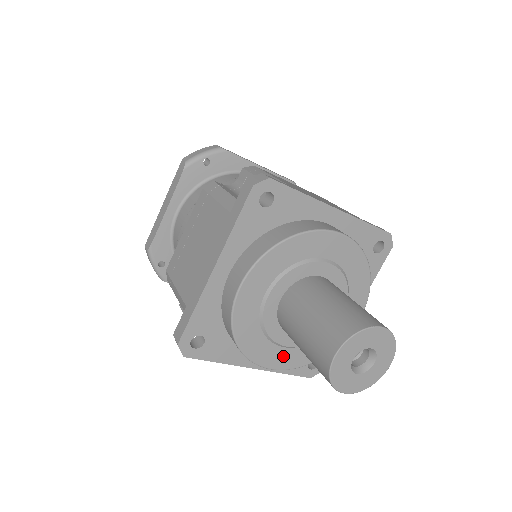
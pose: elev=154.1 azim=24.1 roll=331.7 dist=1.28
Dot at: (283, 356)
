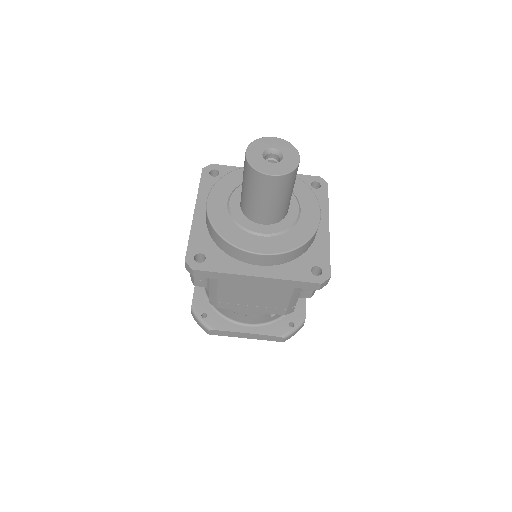
Dot at: (266, 243)
